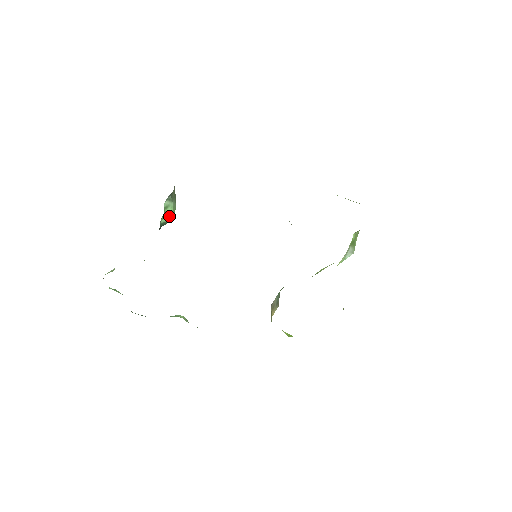
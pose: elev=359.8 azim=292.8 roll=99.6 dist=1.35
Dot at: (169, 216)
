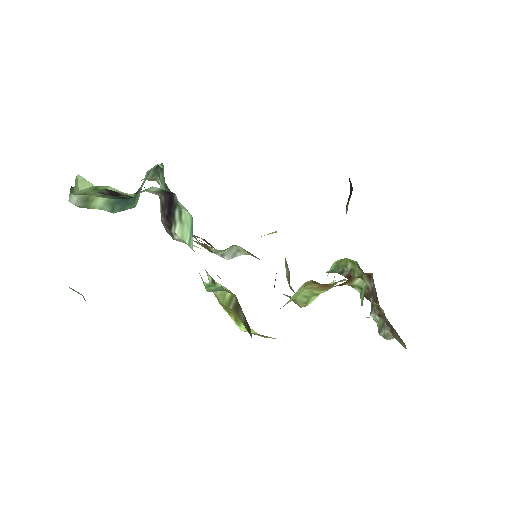
Dot at: (139, 196)
